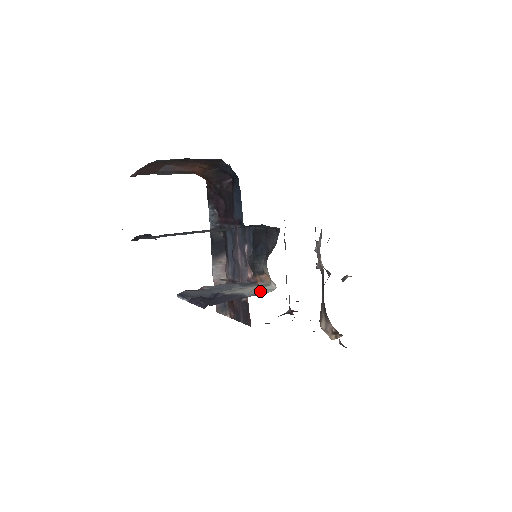
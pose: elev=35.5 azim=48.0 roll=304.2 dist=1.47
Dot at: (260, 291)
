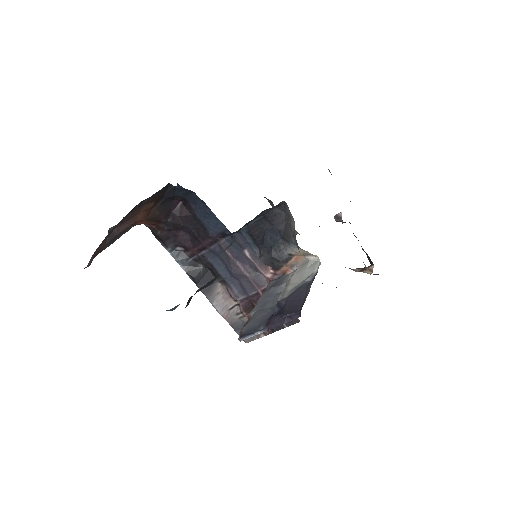
Dot at: (311, 270)
